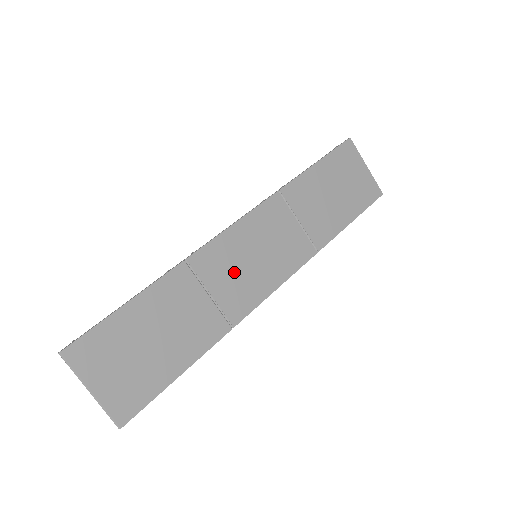
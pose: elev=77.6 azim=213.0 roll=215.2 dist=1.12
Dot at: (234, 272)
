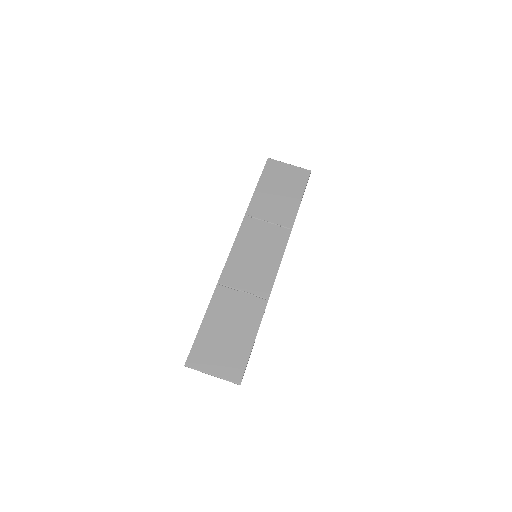
Dot at: (249, 272)
